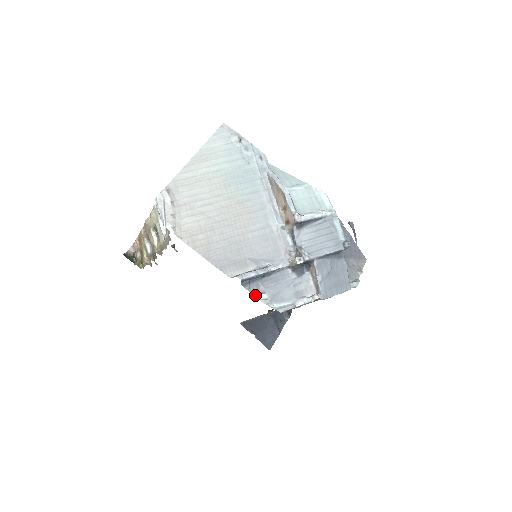
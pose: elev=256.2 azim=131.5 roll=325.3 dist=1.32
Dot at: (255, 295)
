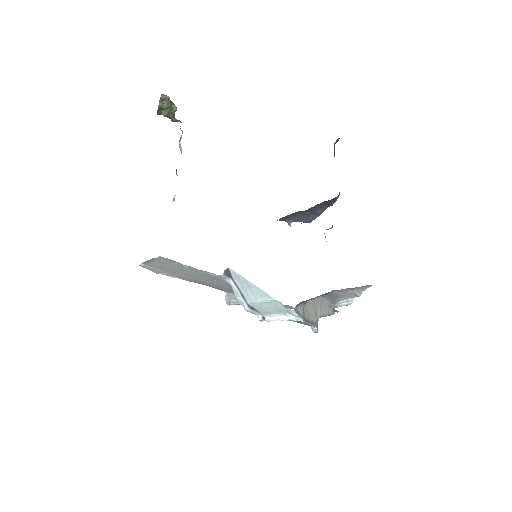
Dot at: occluded
